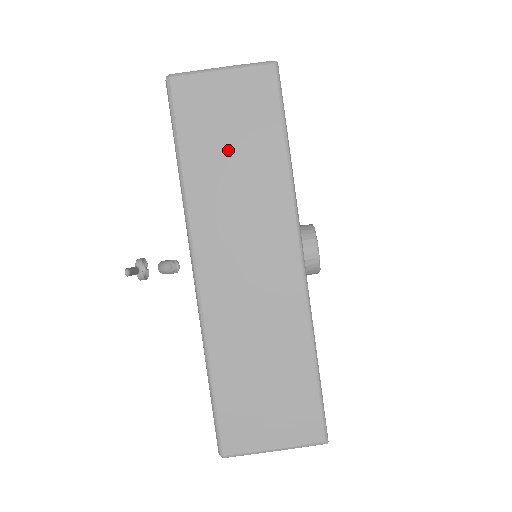
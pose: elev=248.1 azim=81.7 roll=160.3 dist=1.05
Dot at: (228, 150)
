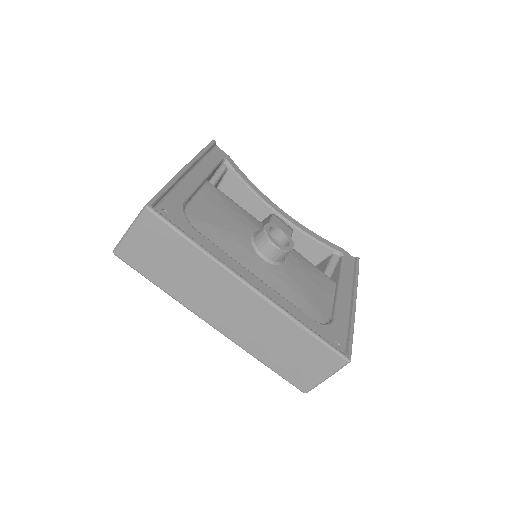
Dot at: (171, 266)
